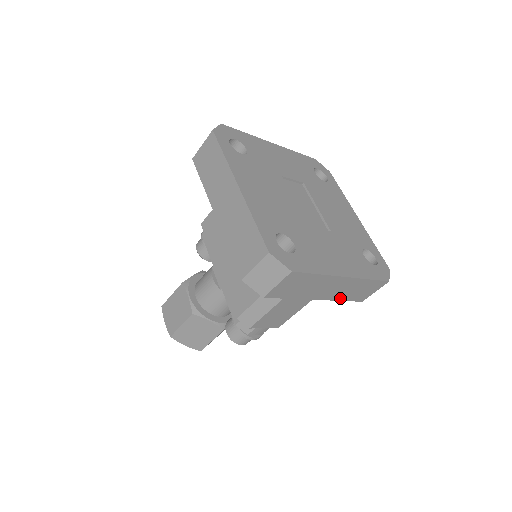
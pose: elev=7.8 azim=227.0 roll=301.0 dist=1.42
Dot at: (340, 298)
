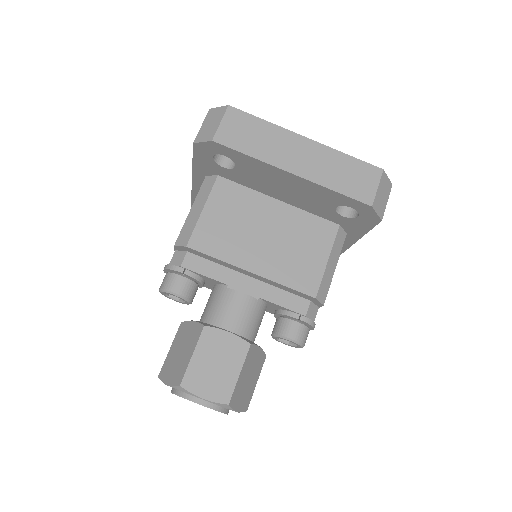
Dot at: occluded
